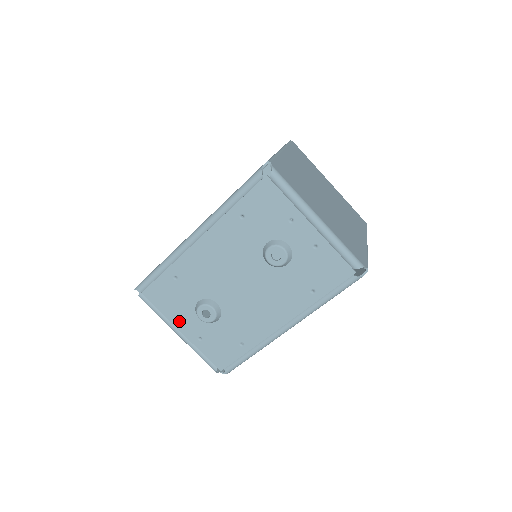
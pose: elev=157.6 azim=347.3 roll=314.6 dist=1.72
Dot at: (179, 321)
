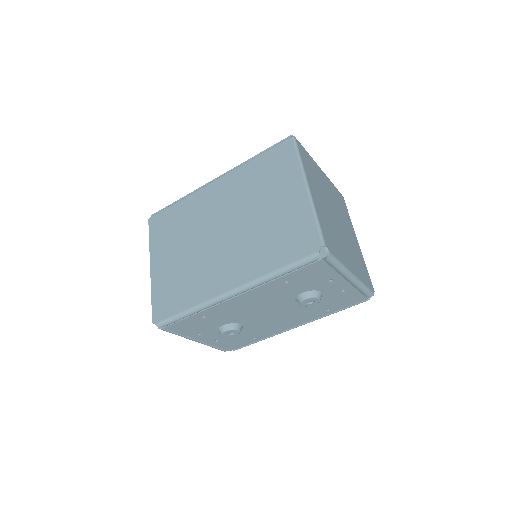
Dot at: (199, 336)
